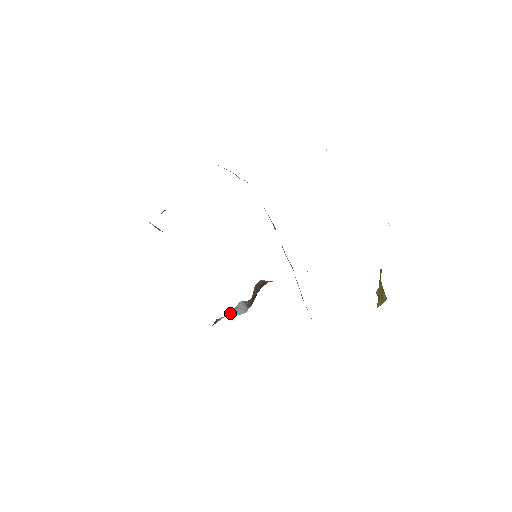
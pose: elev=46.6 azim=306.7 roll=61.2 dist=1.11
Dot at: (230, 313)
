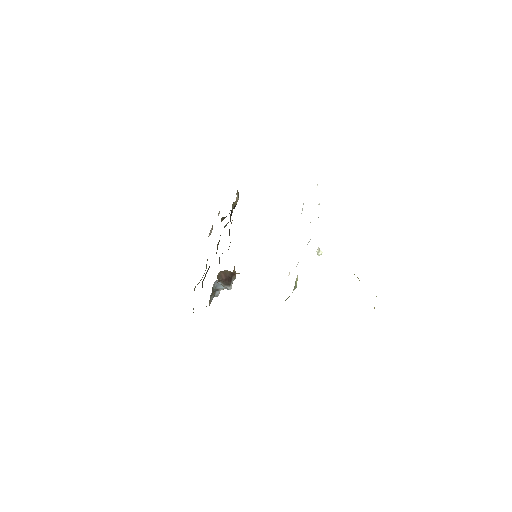
Dot at: (223, 287)
